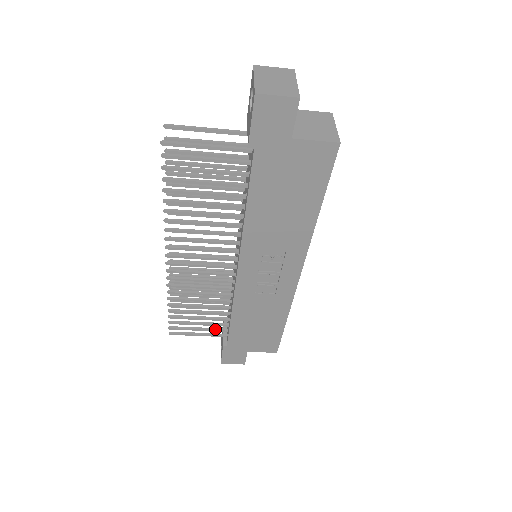
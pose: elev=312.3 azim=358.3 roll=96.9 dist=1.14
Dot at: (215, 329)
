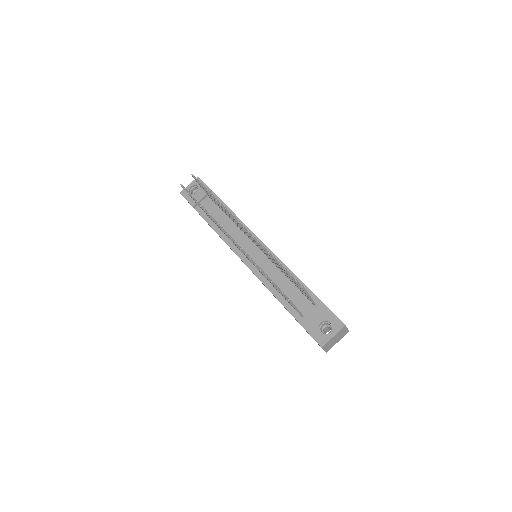
Dot at: occluded
